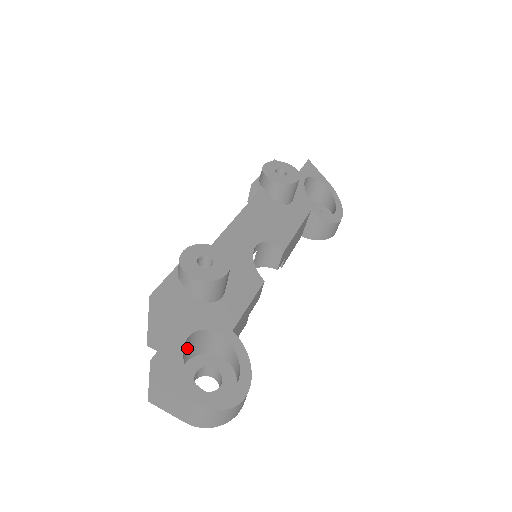
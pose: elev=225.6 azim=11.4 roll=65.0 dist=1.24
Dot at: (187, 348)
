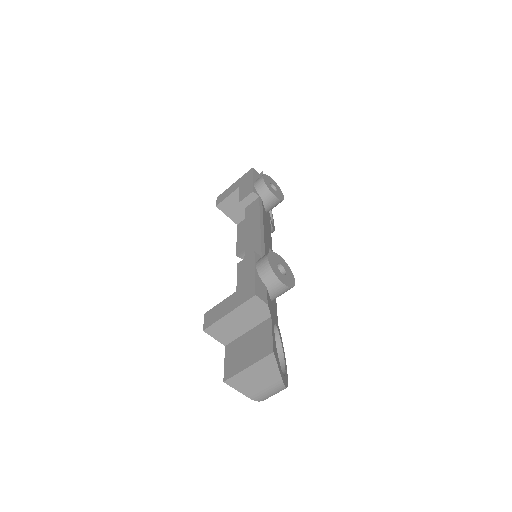
Dot at: occluded
